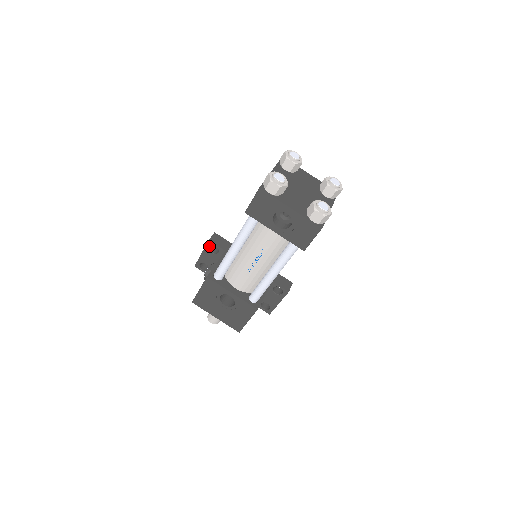
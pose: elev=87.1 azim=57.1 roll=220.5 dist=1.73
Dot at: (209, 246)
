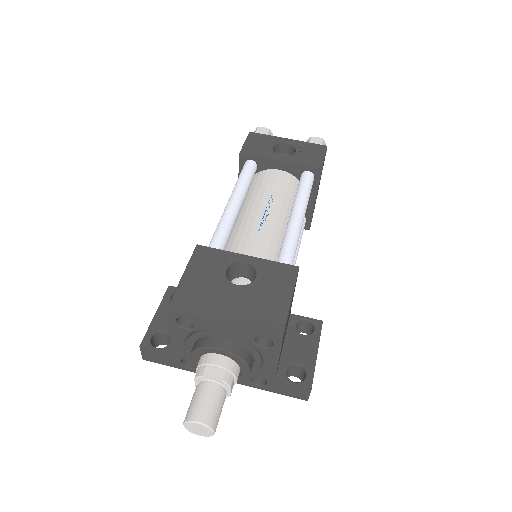
Dot at: (170, 295)
